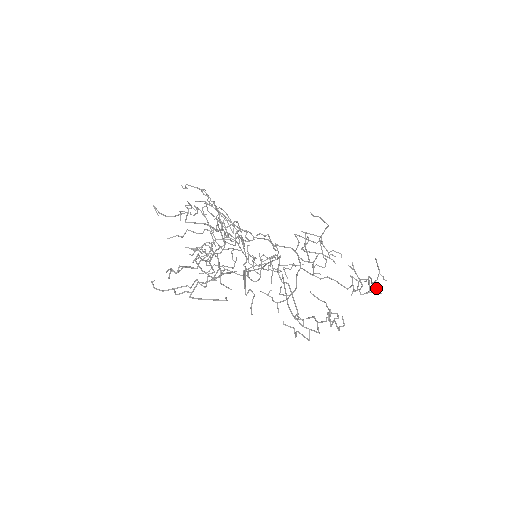
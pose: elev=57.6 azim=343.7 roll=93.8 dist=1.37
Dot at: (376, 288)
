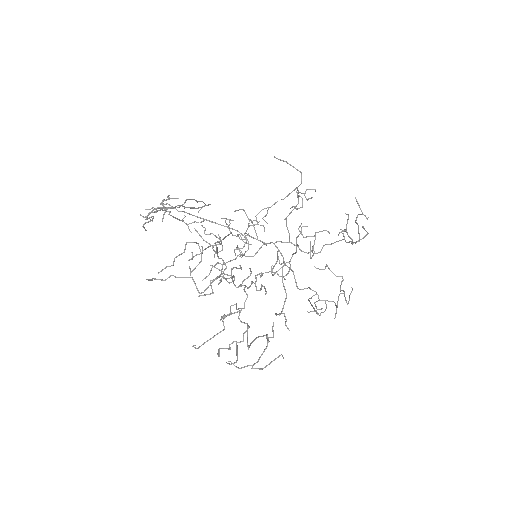
Dot at: (365, 236)
